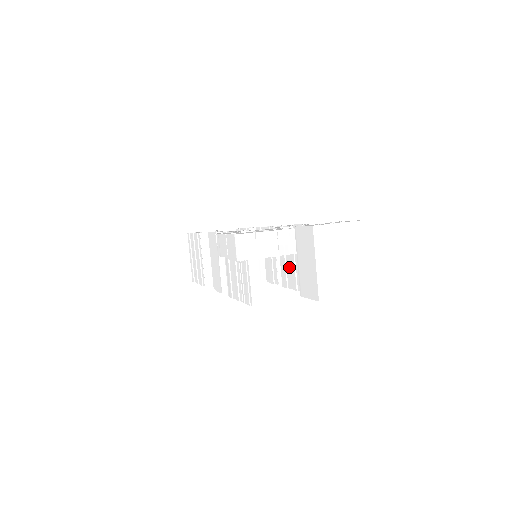
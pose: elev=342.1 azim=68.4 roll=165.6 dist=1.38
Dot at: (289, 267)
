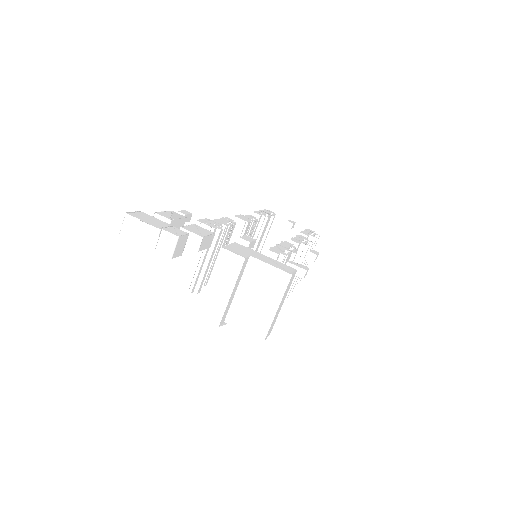
Dot at: occluded
